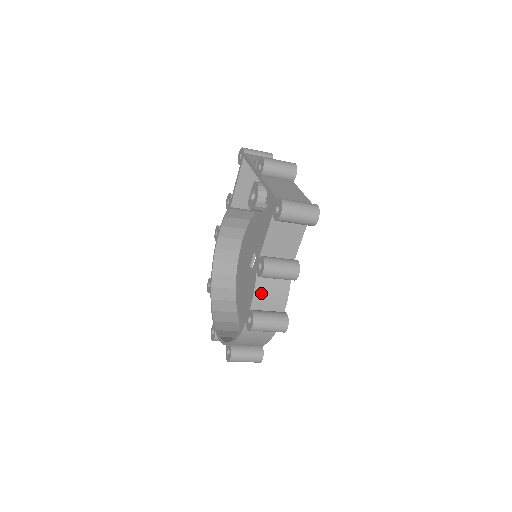
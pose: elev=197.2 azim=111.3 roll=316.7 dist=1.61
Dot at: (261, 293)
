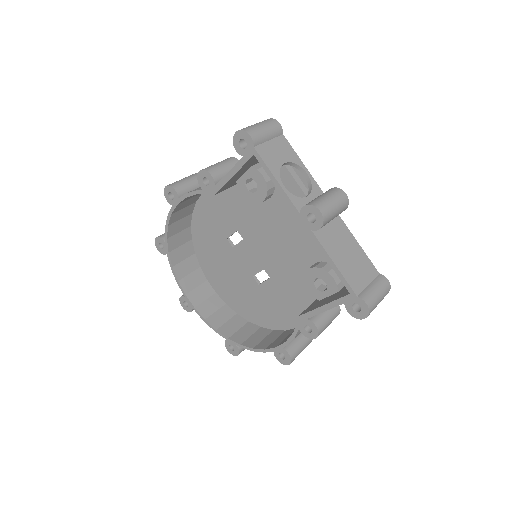
Dot at: occluded
